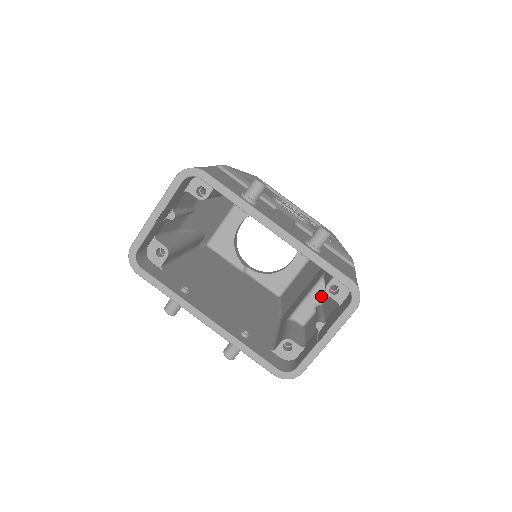
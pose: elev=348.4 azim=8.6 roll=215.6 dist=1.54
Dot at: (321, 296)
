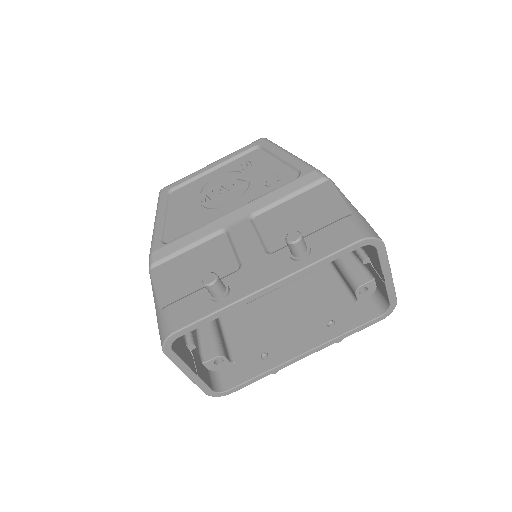
Dot at: occluded
